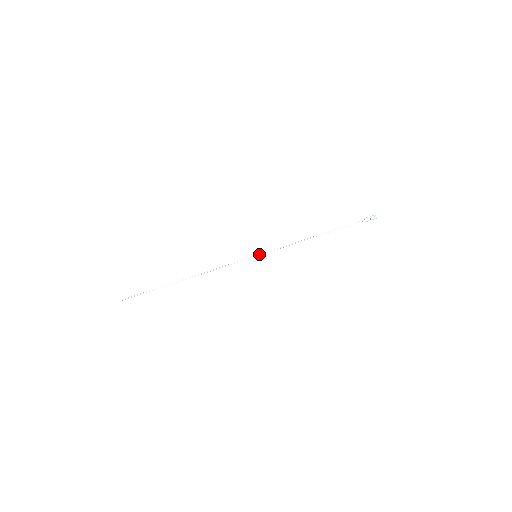
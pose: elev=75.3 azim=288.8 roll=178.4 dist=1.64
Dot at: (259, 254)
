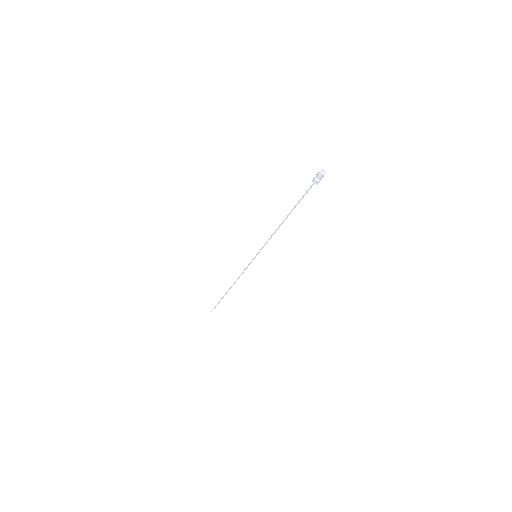
Dot at: (256, 254)
